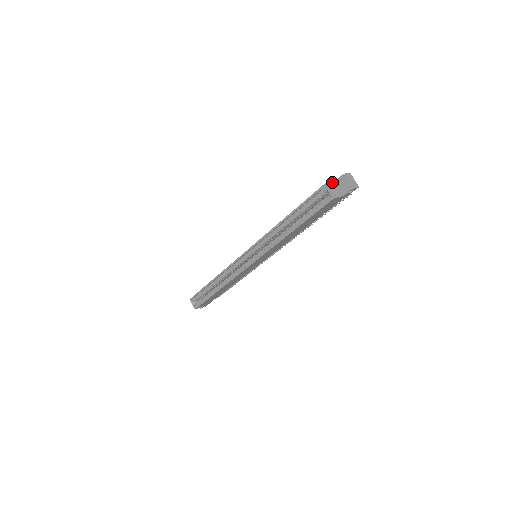
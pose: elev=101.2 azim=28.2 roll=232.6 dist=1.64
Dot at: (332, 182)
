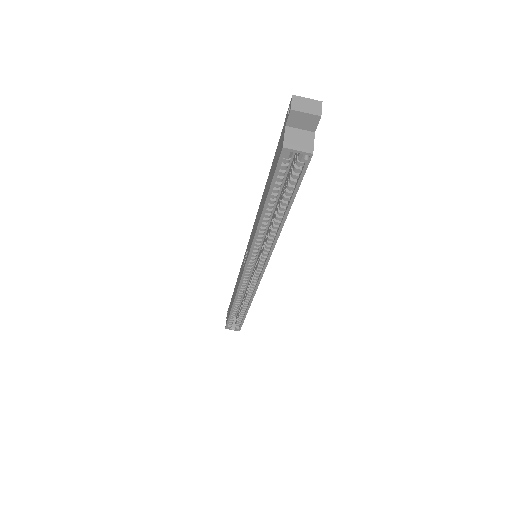
Dot at: (285, 133)
